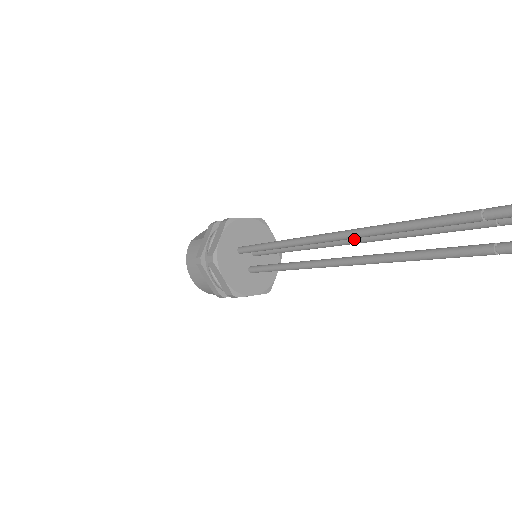
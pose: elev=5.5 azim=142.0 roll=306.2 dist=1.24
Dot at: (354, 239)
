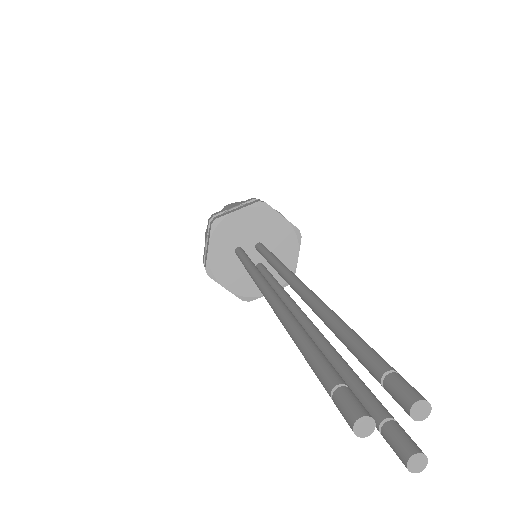
Dot at: occluded
